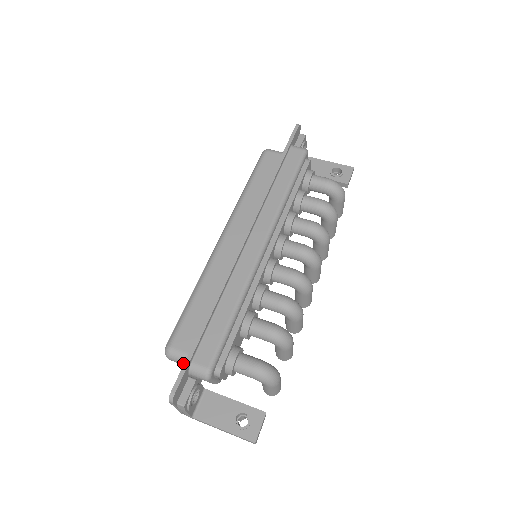
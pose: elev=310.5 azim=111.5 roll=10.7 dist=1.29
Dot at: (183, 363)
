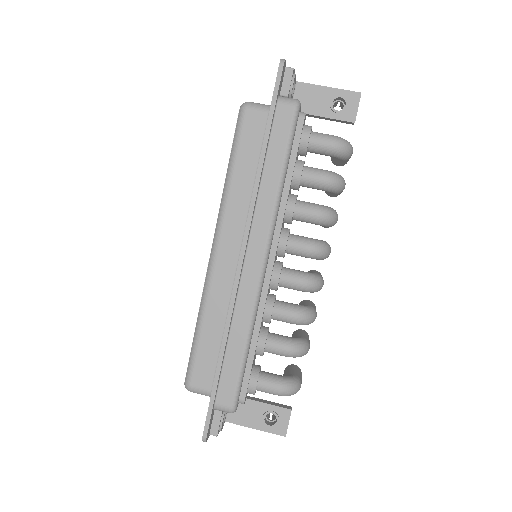
Dot at: occluded
